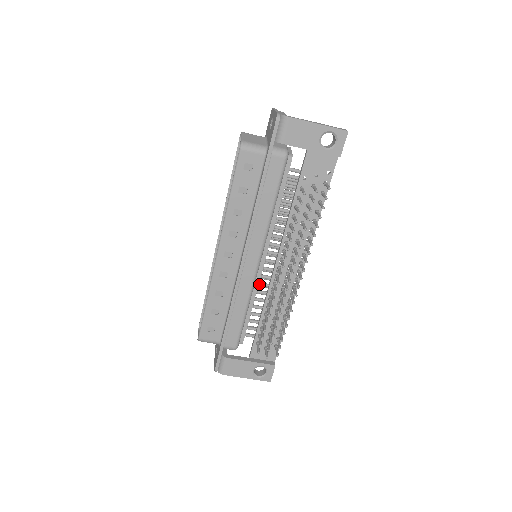
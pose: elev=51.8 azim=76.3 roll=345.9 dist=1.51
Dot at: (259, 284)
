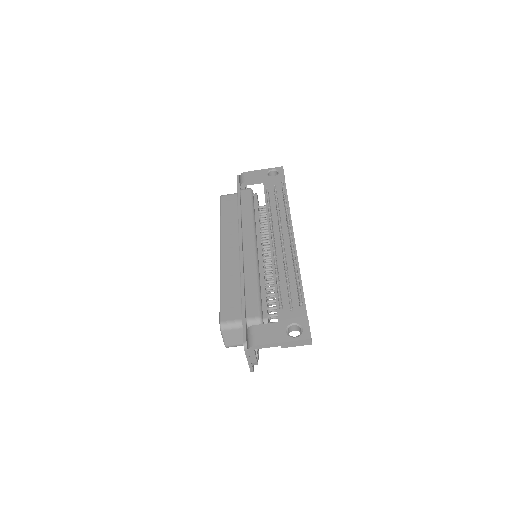
Dot at: (265, 269)
